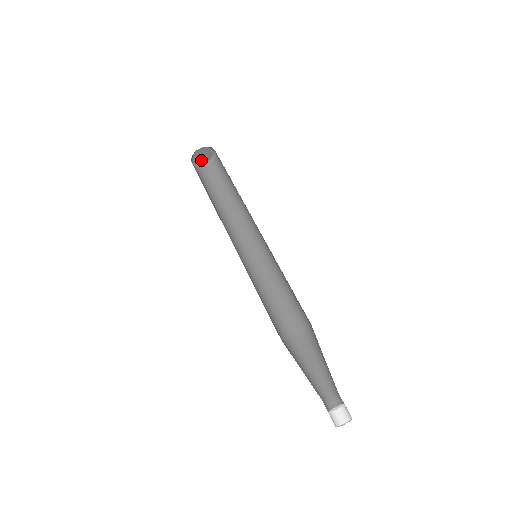
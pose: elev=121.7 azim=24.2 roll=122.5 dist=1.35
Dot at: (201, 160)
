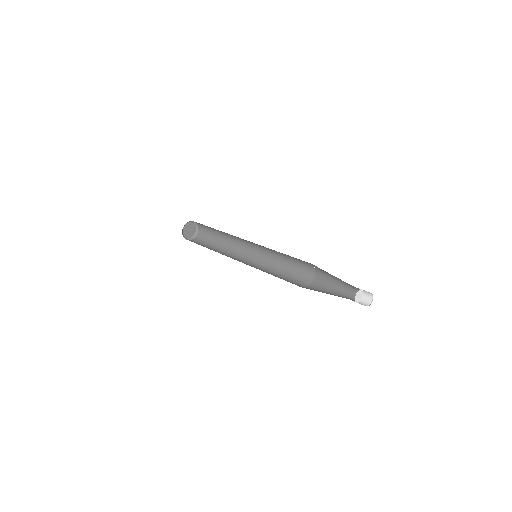
Dot at: (190, 234)
